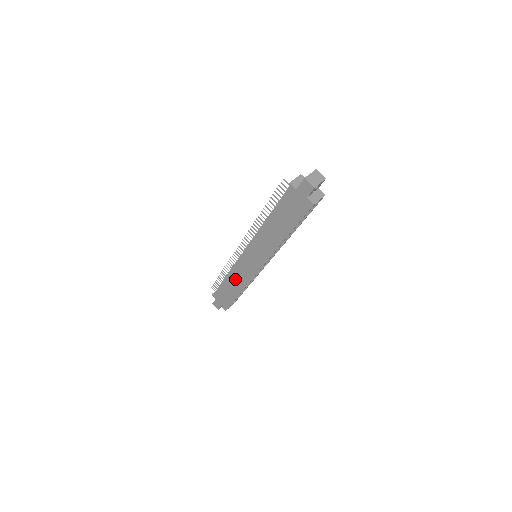
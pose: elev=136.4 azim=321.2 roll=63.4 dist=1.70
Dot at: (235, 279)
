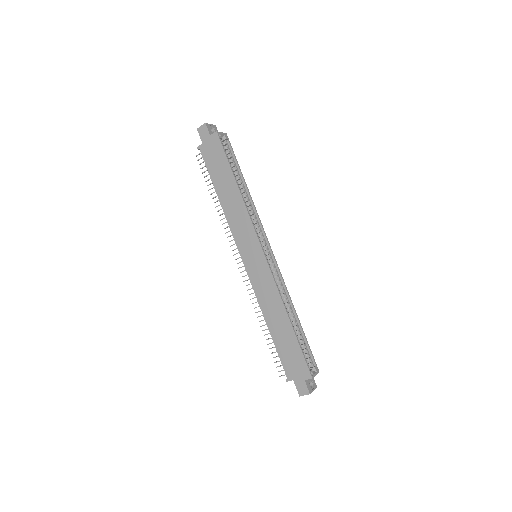
Dot at: (270, 308)
